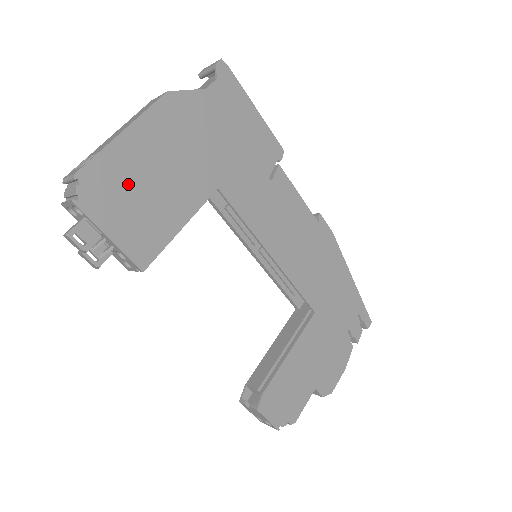
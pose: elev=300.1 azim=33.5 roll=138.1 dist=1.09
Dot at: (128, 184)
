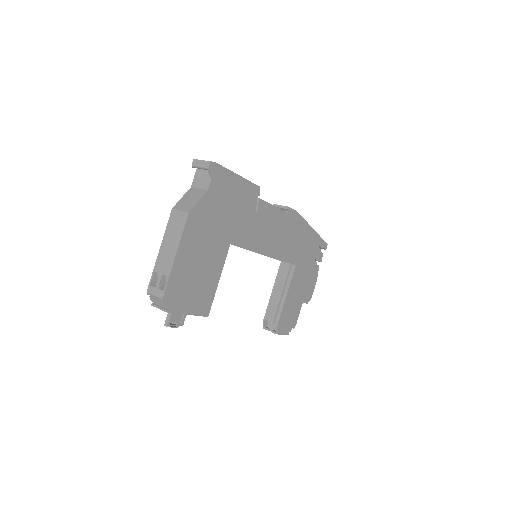
Dot at: (187, 282)
